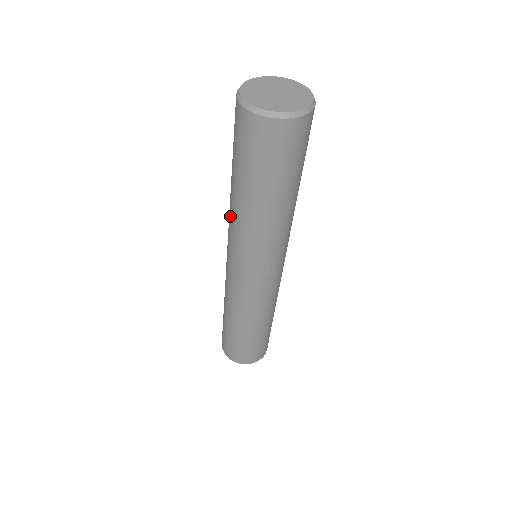
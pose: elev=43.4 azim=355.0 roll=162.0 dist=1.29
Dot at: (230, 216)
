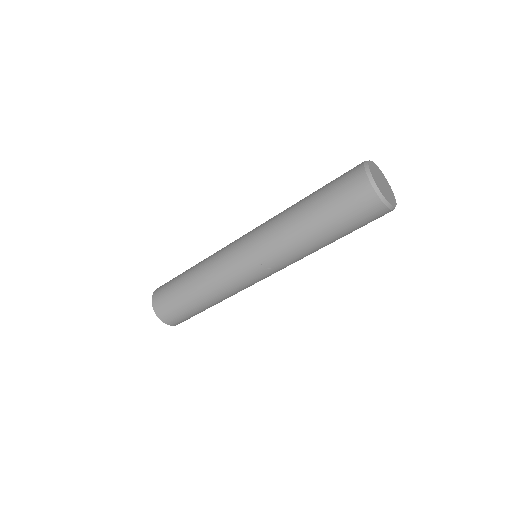
Dot at: (278, 218)
